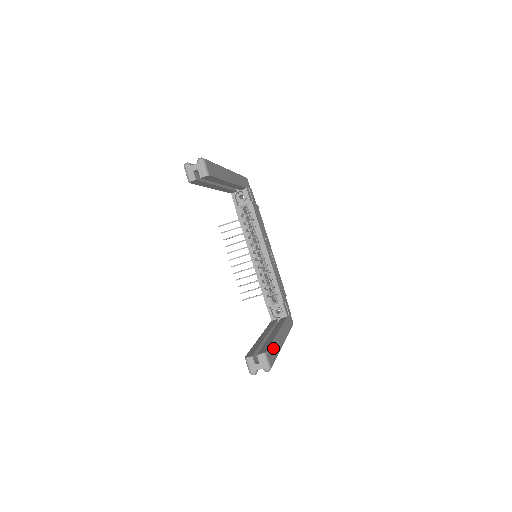
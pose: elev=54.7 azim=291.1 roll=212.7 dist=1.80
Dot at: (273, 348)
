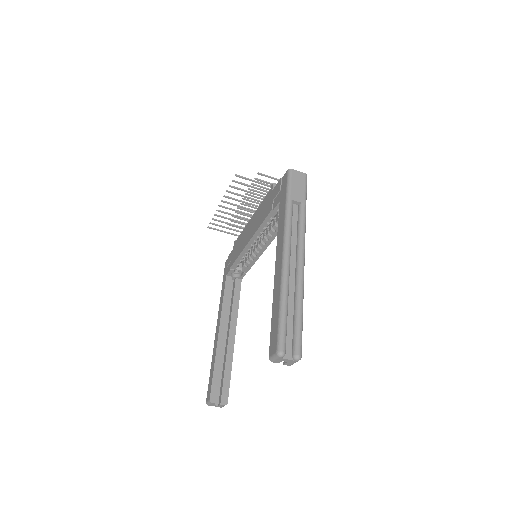
Dot at: occluded
